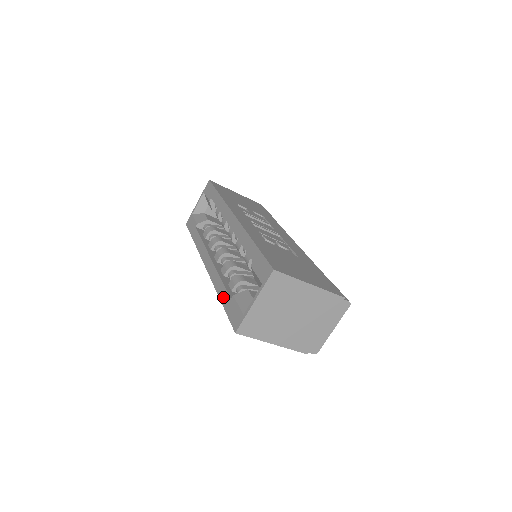
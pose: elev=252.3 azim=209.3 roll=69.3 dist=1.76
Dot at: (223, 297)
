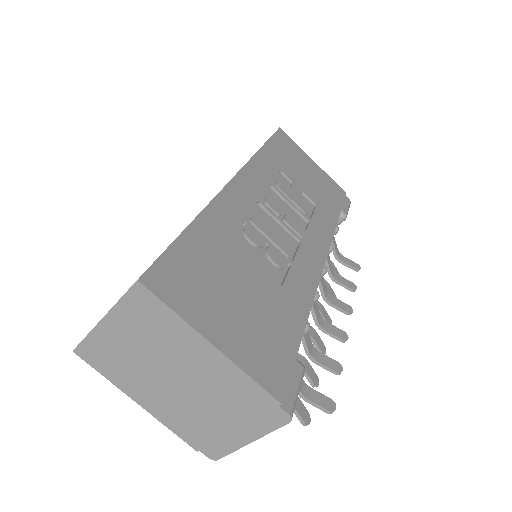
Dot at: occluded
